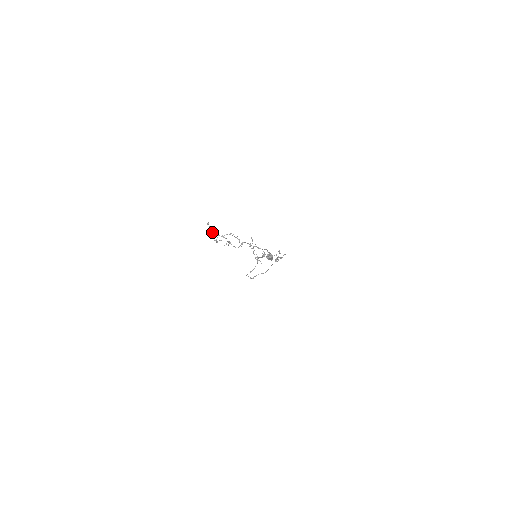
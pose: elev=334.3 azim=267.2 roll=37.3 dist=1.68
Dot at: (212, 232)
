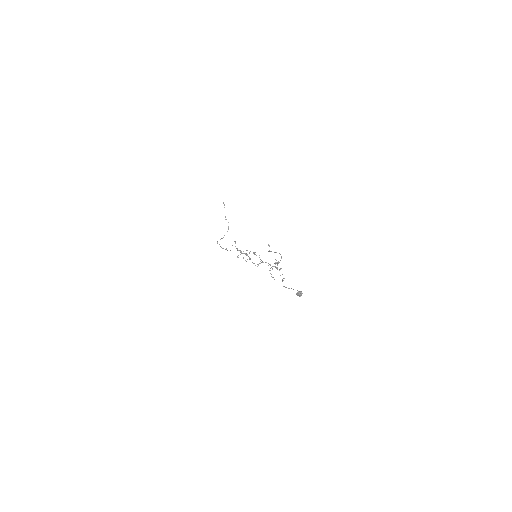
Dot at: occluded
